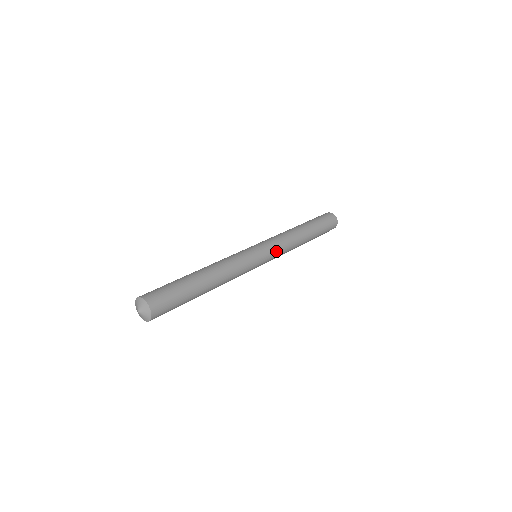
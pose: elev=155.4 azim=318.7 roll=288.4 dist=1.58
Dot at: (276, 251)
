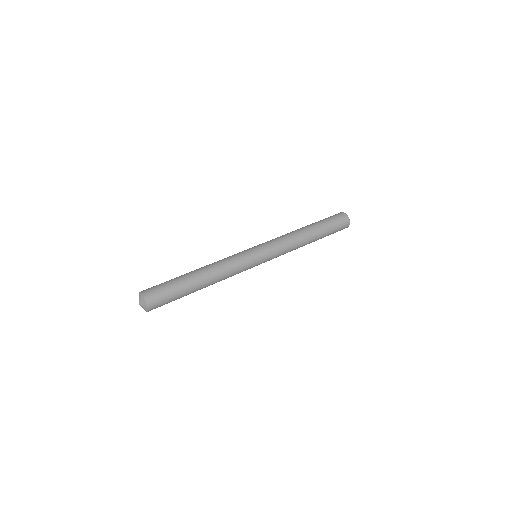
Dot at: (275, 257)
